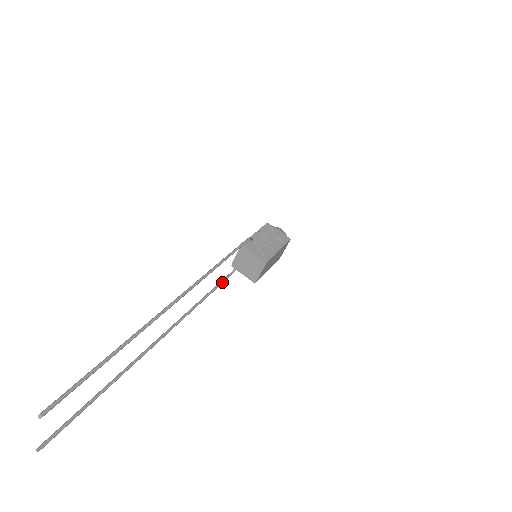
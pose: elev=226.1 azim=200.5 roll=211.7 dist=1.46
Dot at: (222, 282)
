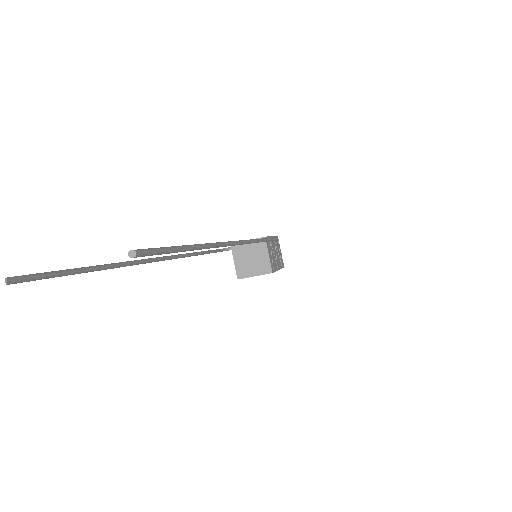
Dot at: (215, 251)
